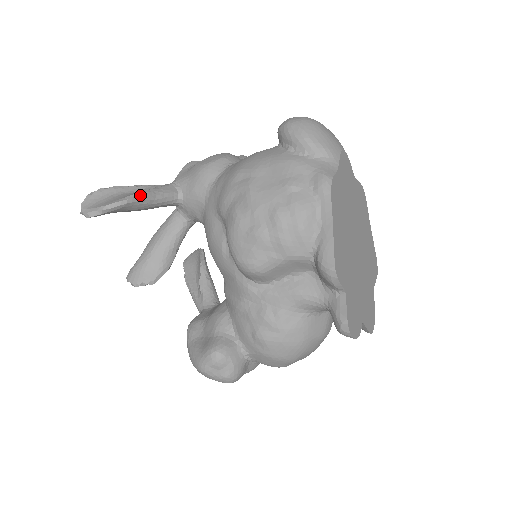
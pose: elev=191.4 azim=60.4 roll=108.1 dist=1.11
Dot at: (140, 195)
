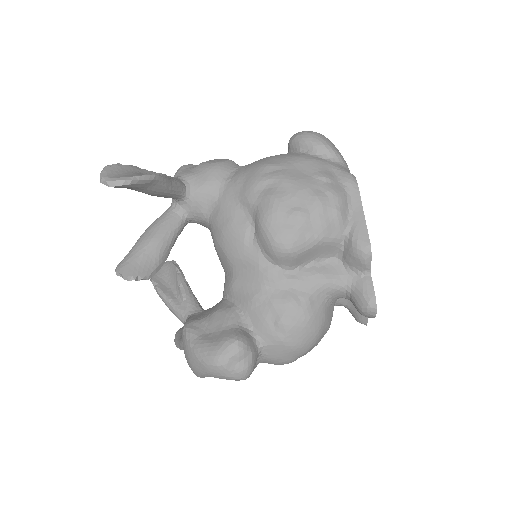
Dot at: (163, 176)
